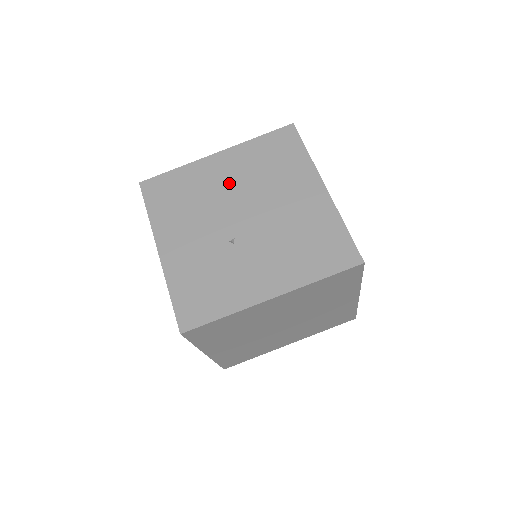
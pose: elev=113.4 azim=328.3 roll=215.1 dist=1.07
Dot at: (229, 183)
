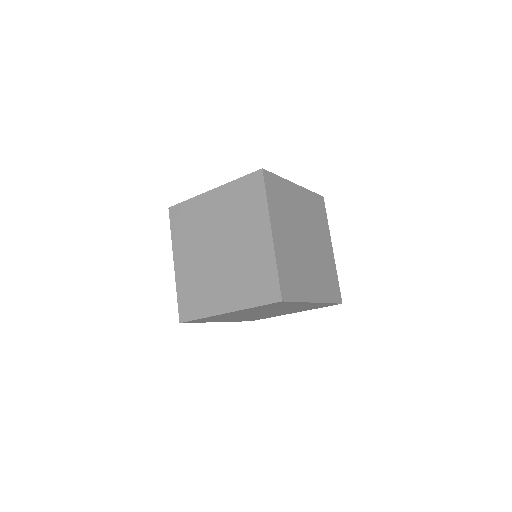
Dot at: occluded
